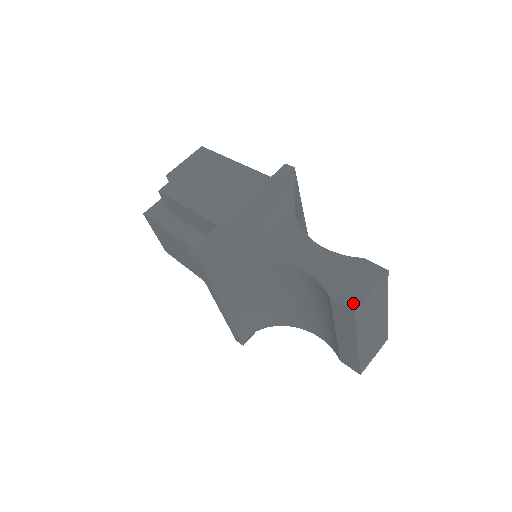
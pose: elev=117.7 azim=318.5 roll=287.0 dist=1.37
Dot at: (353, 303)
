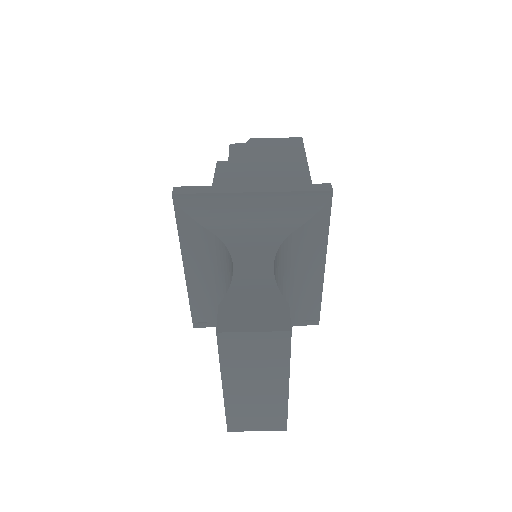
Dot at: (226, 326)
